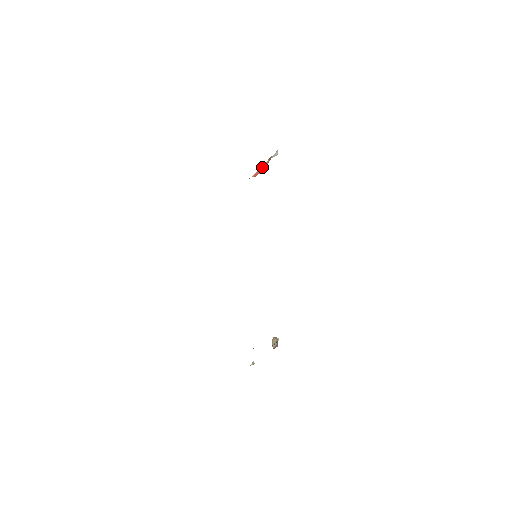
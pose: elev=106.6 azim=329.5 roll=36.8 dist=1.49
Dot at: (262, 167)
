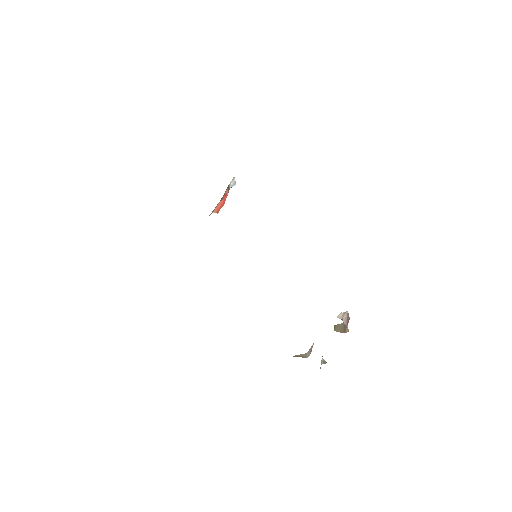
Dot at: (222, 199)
